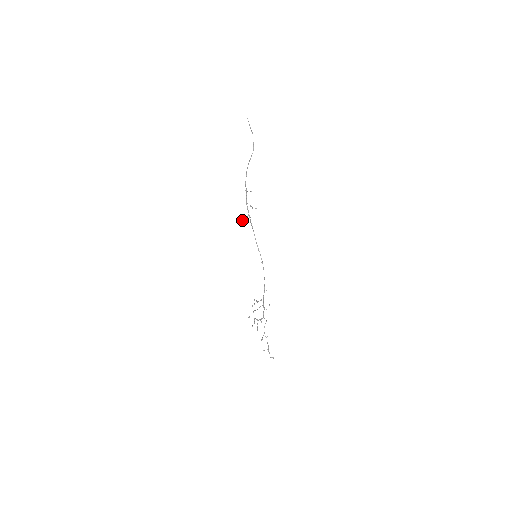
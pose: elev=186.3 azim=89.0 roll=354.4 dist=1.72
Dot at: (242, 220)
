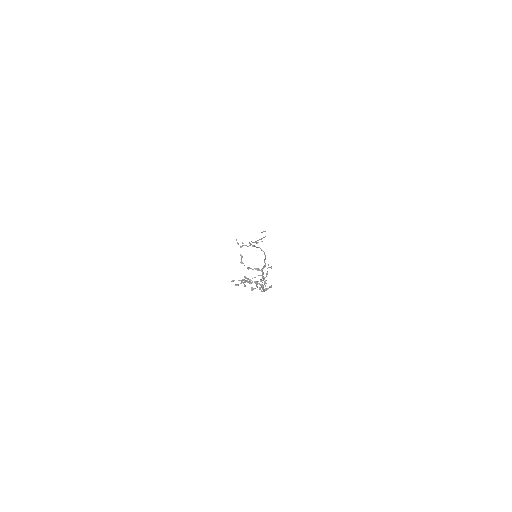
Dot at: (241, 246)
